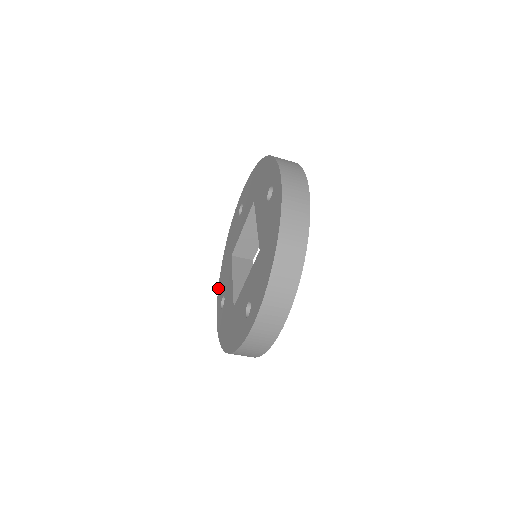
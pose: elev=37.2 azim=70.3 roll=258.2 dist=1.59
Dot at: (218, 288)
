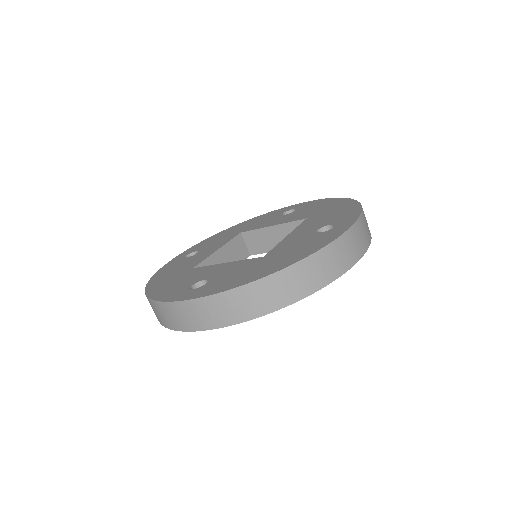
Dot at: (202, 241)
